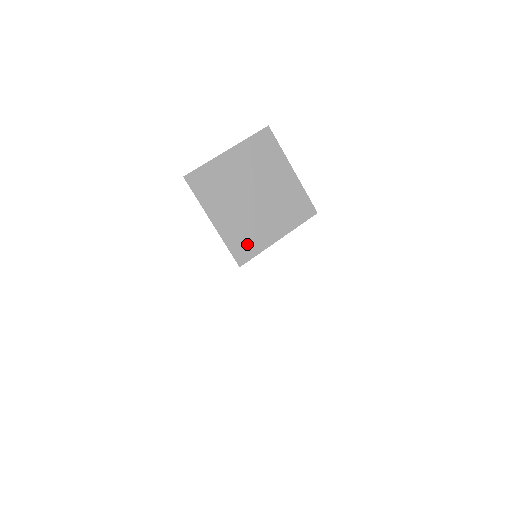
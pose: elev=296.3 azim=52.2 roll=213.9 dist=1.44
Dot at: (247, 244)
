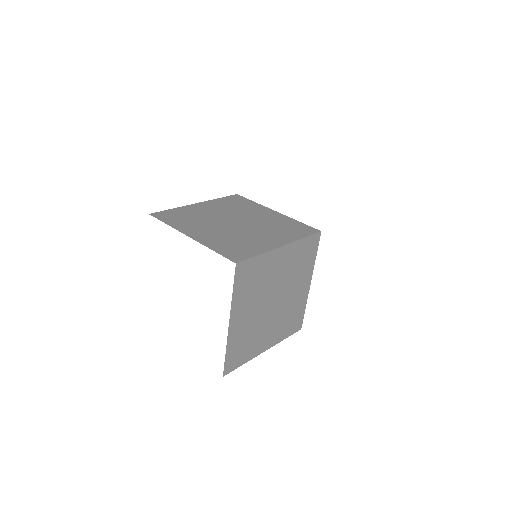
Dot at: (240, 249)
